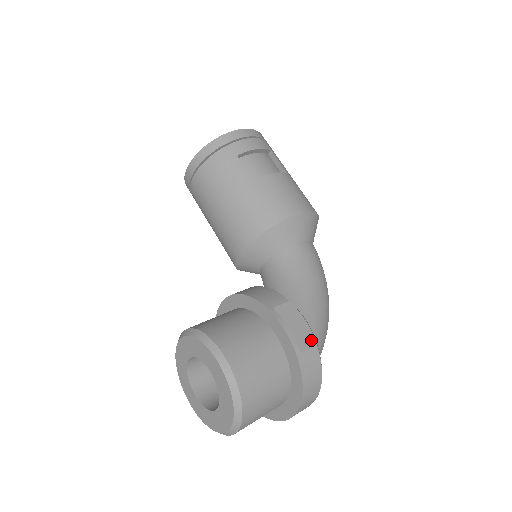
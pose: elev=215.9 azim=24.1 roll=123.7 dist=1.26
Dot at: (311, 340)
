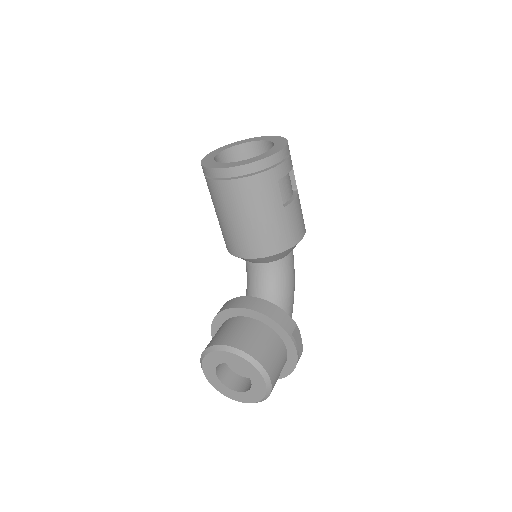
Dot at: (302, 349)
